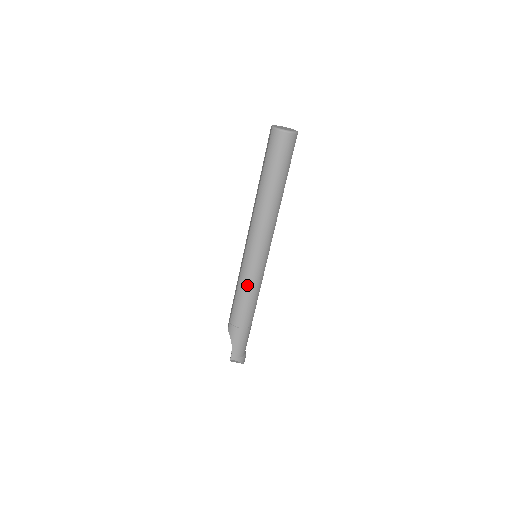
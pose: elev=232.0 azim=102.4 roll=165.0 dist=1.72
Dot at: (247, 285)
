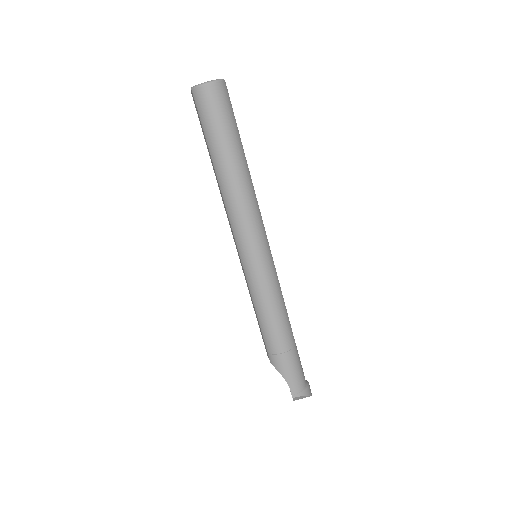
Dot at: (263, 295)
